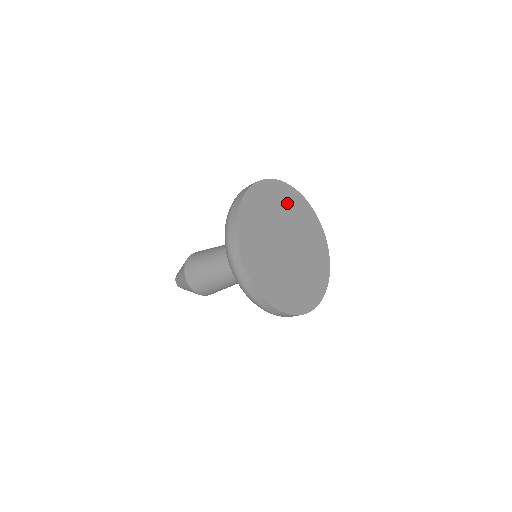
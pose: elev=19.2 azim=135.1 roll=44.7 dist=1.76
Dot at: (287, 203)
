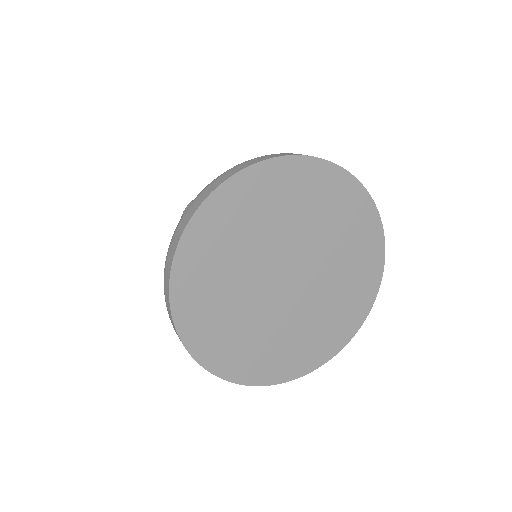
Dot at: (331, 209)
